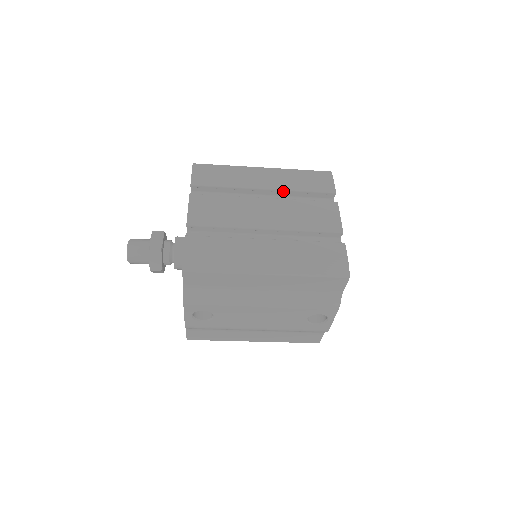
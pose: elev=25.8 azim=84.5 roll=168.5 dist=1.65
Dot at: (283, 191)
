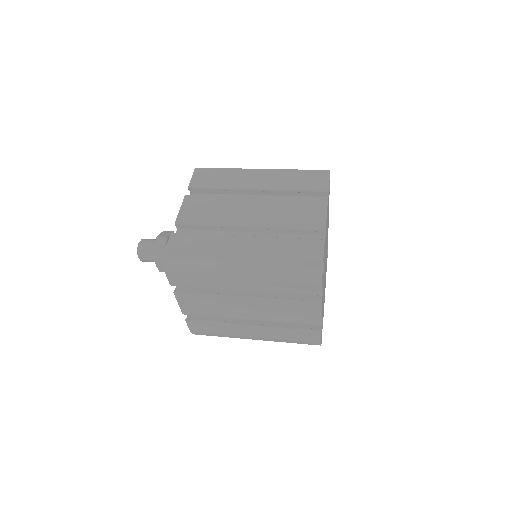
Dot at: (264, 291)
